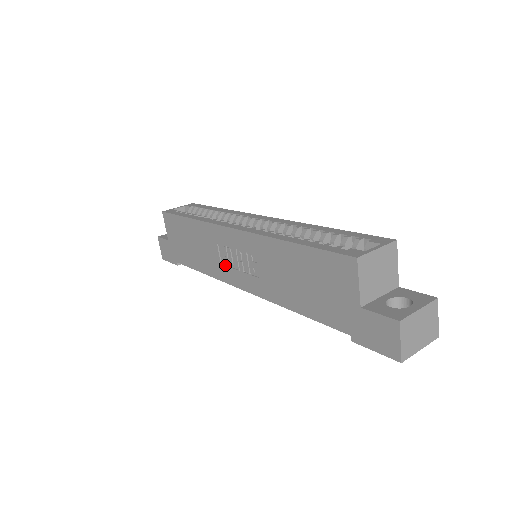
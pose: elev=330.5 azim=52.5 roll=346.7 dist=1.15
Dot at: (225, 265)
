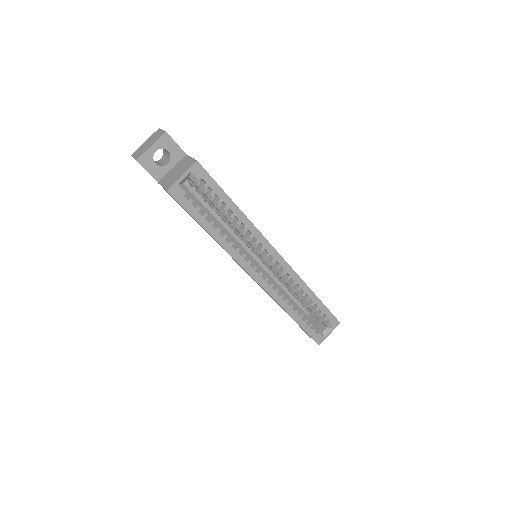
Dot at: occluded
